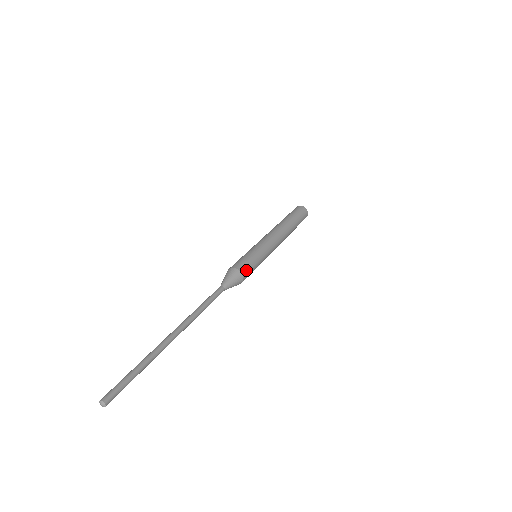
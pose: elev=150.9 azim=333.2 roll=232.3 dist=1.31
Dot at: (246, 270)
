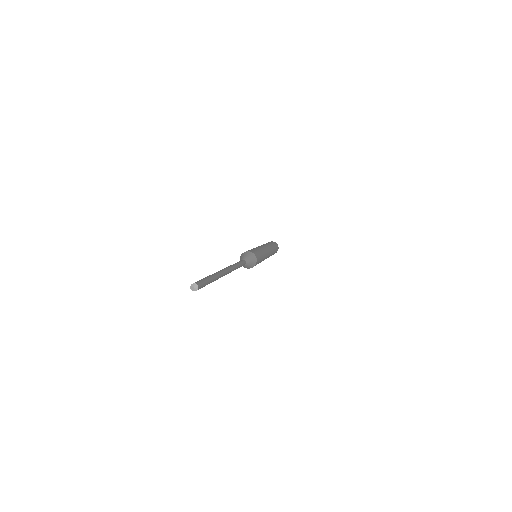
Dot at: (258, 259)
